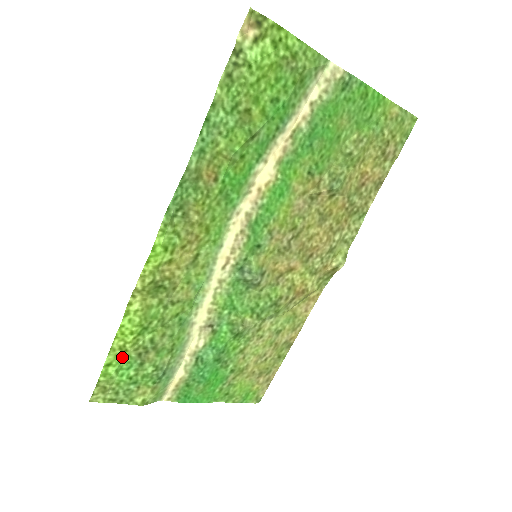
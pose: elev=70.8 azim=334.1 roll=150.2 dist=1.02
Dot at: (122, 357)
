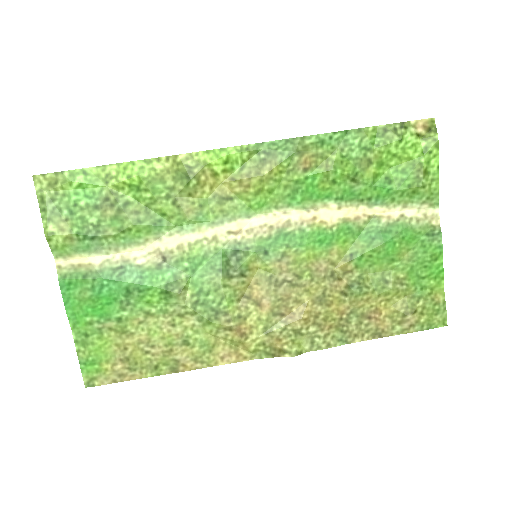
Dot at: (98, 182)
